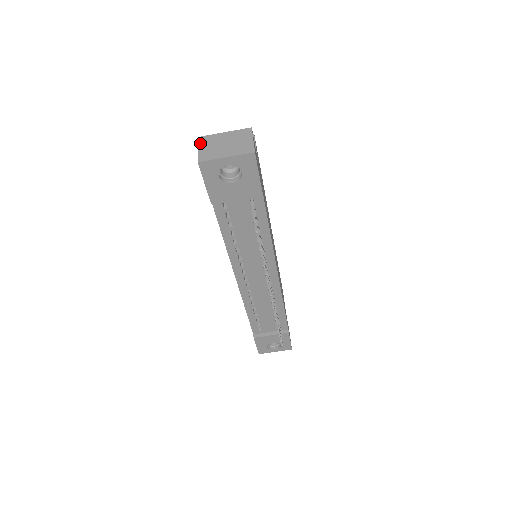
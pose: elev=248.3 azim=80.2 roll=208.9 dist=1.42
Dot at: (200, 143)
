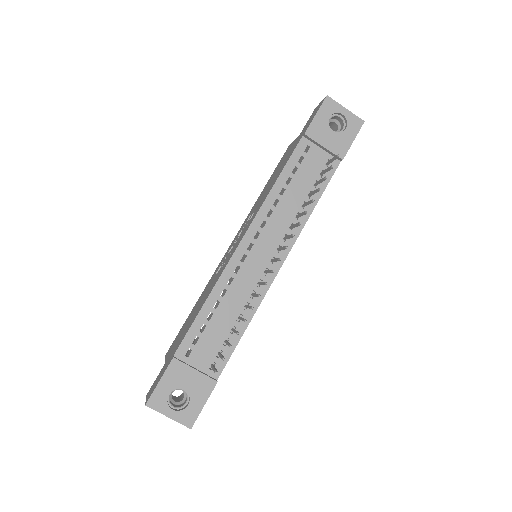
Dot at: occluded
